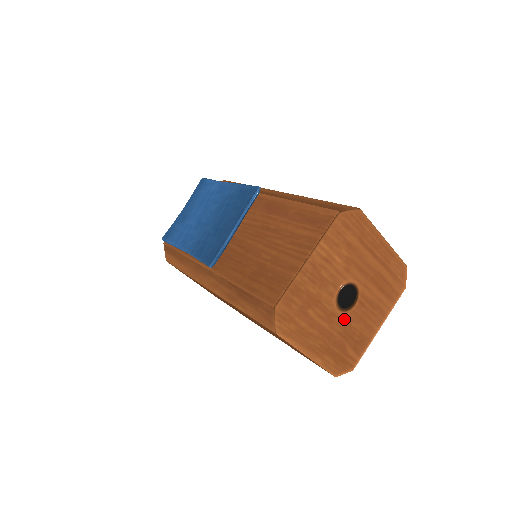
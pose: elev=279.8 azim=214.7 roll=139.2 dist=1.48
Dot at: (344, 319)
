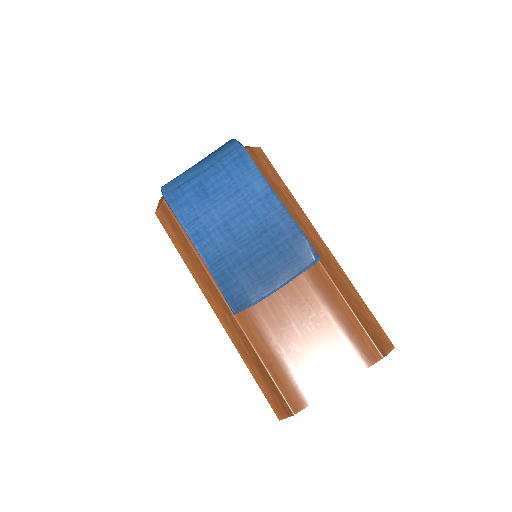
Dot at: occluded
